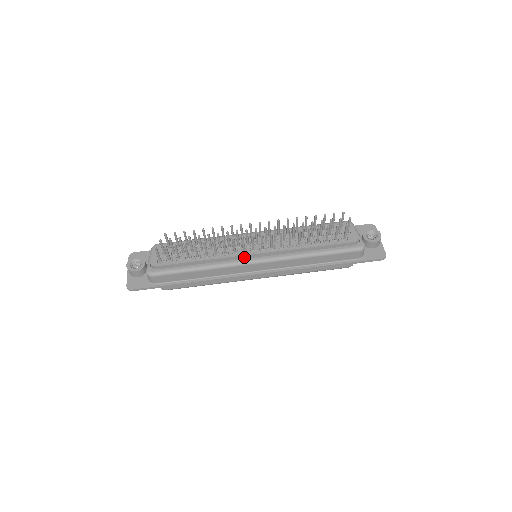
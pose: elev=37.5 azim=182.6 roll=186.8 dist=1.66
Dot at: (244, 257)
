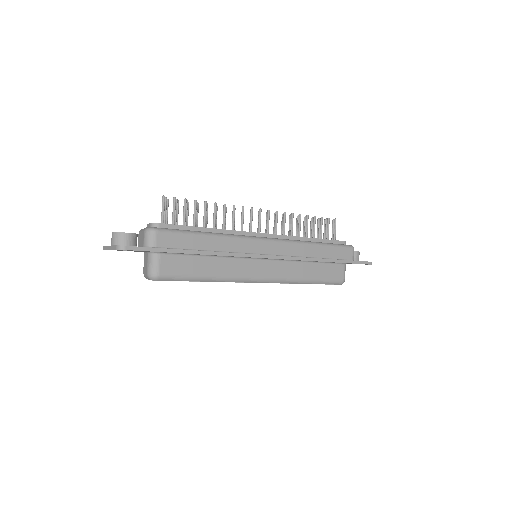
Dot at: occluded
